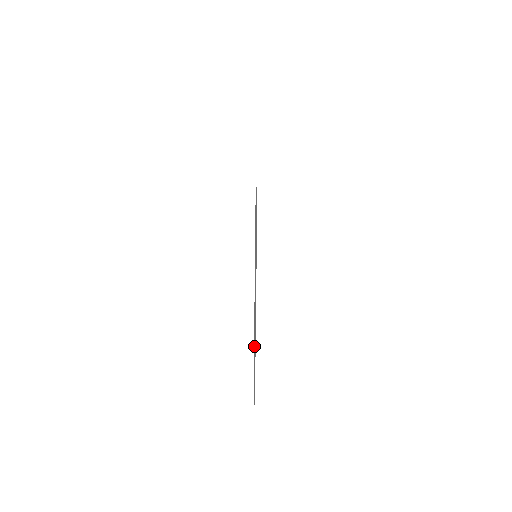
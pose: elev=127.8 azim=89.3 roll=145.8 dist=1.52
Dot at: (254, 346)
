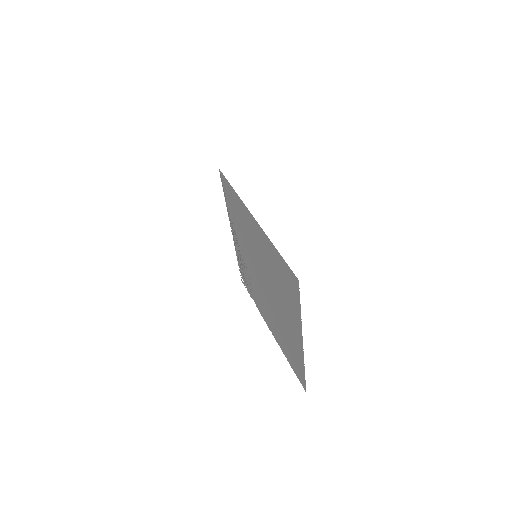
Dot at: (294, 338)
